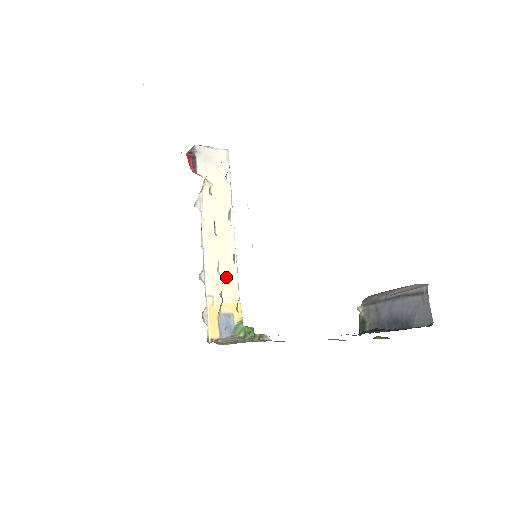
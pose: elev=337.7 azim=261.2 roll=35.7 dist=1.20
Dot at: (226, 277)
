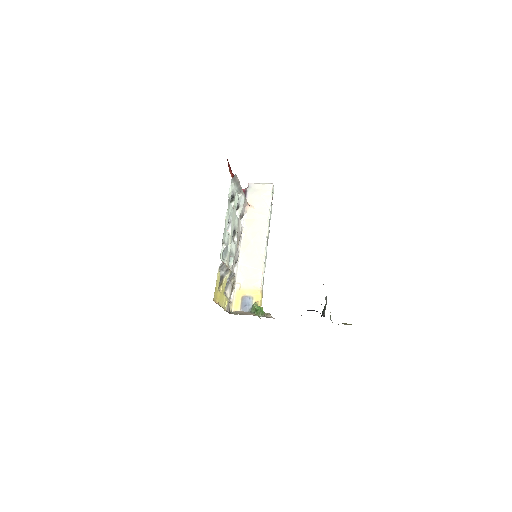
Dot at: (253, 272)
